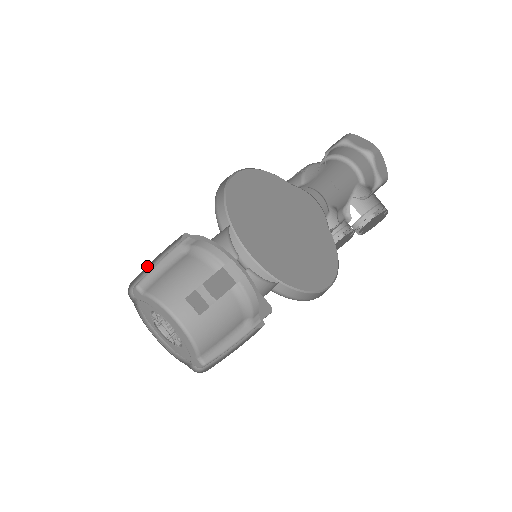
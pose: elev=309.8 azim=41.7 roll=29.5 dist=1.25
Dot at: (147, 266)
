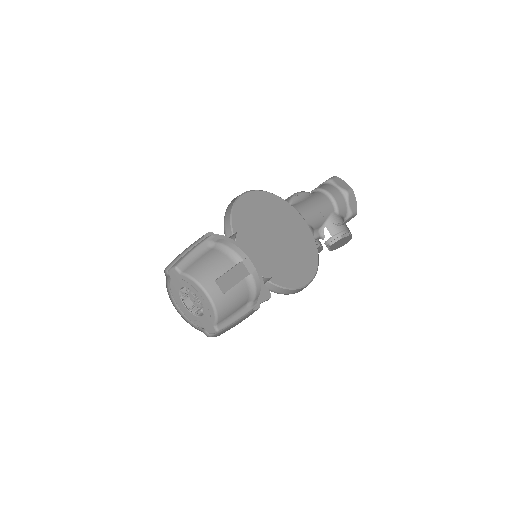
Dot at: occluded
